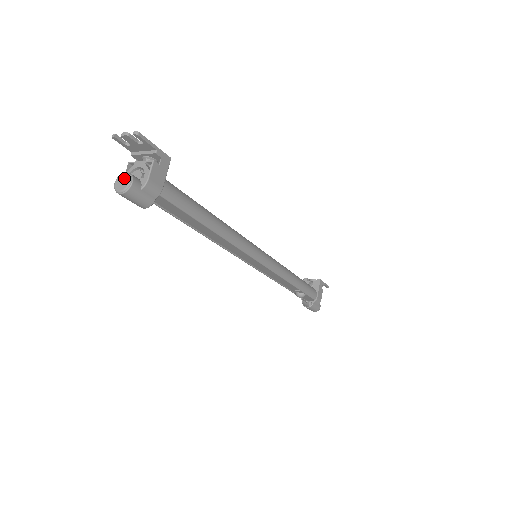
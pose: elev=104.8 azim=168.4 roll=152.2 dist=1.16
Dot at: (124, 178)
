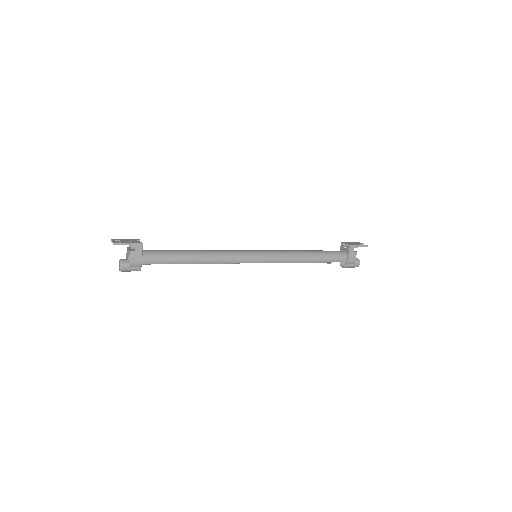
Dot at: (119, 263)
